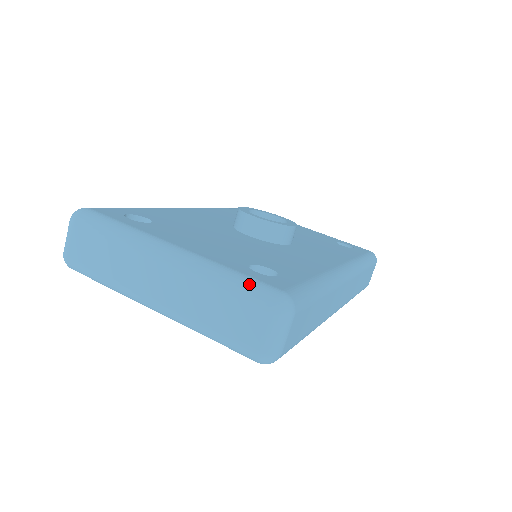
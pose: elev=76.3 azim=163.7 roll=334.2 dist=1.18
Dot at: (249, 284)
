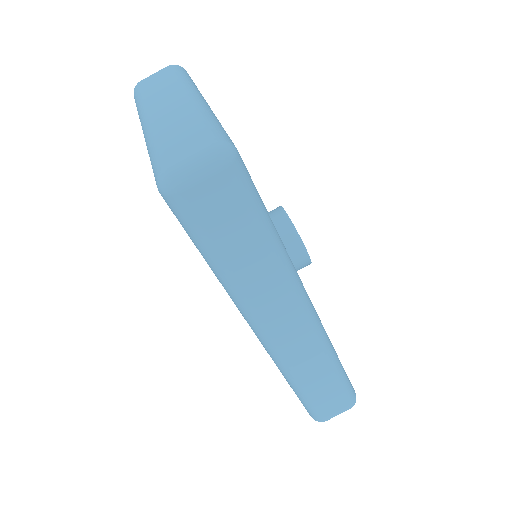
Dot at: (220, 128)
